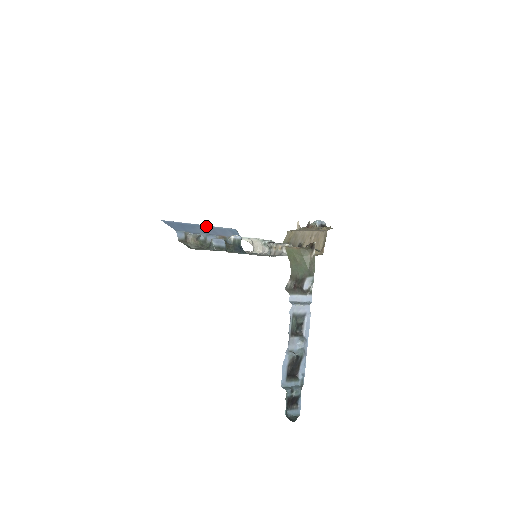
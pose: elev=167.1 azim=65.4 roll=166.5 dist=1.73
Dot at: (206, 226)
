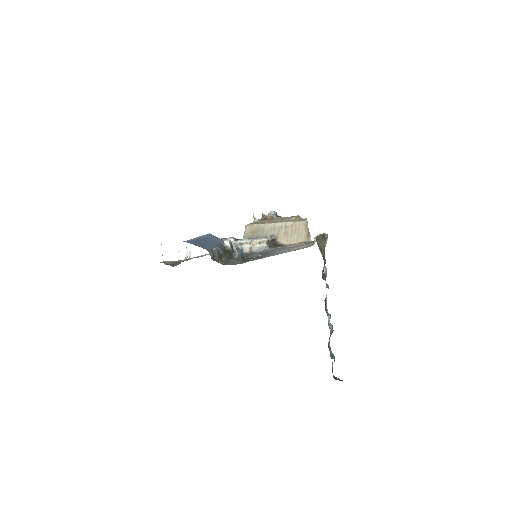
Dot at: (202, 237)
